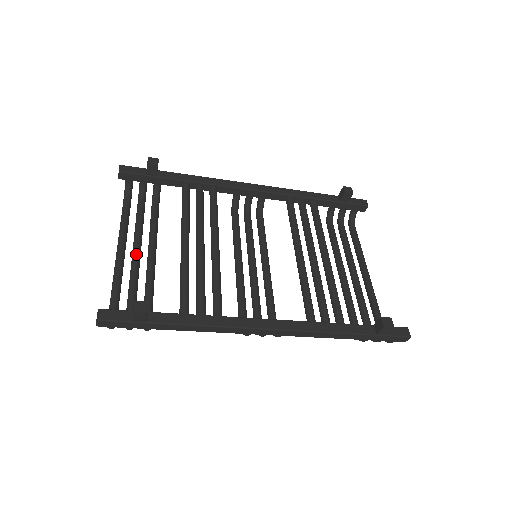
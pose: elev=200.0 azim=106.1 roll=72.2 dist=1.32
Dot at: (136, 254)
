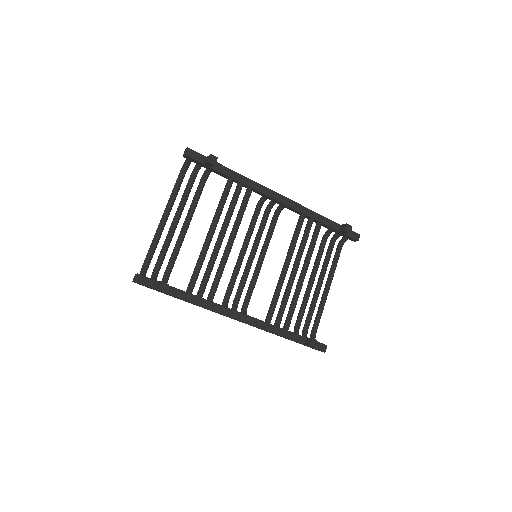
Dot at: (174, 226)
